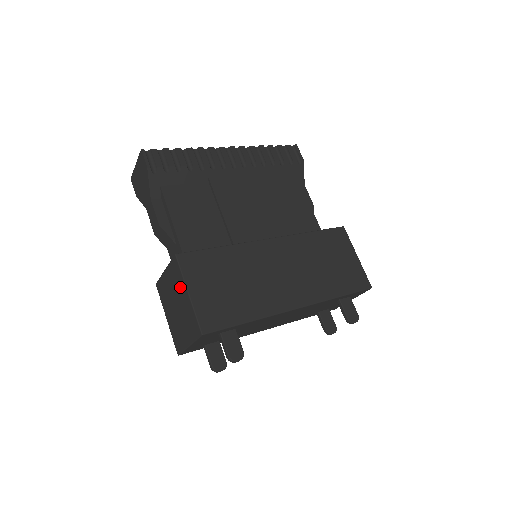
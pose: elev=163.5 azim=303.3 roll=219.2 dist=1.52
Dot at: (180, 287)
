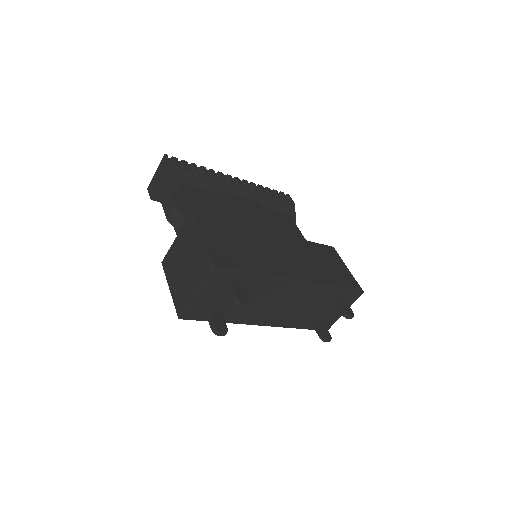
Dot at: (193, 239)
